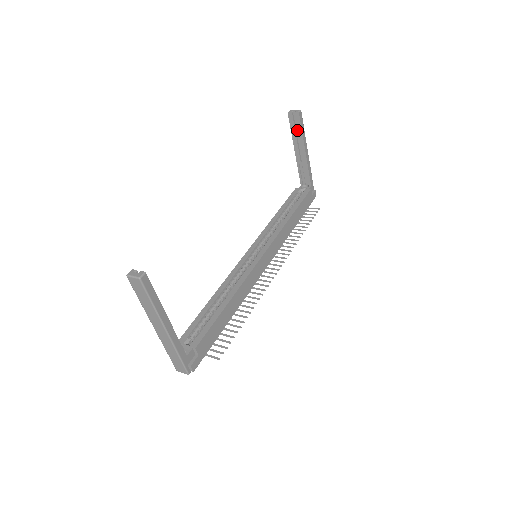
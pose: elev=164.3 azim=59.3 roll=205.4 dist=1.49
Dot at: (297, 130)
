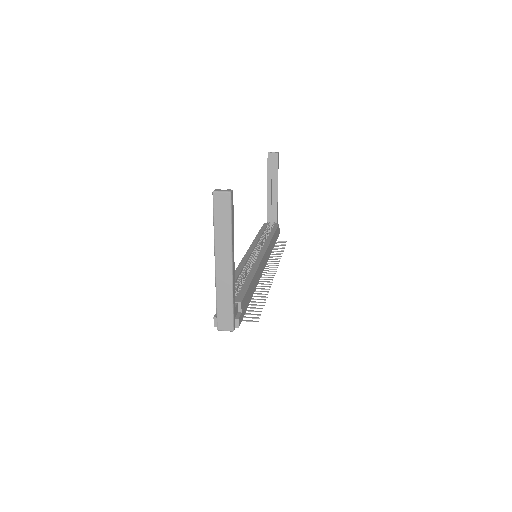
Dot at: (273, 169)
